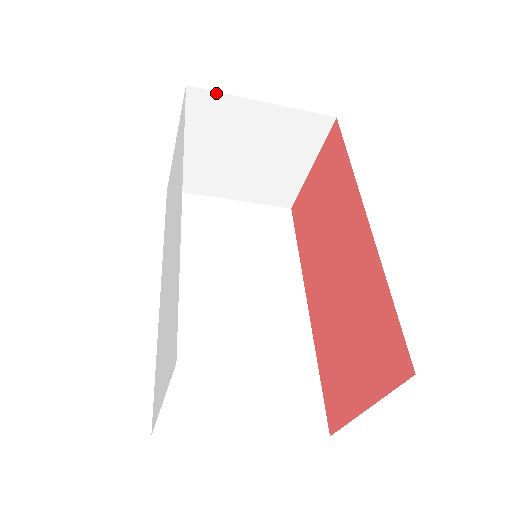
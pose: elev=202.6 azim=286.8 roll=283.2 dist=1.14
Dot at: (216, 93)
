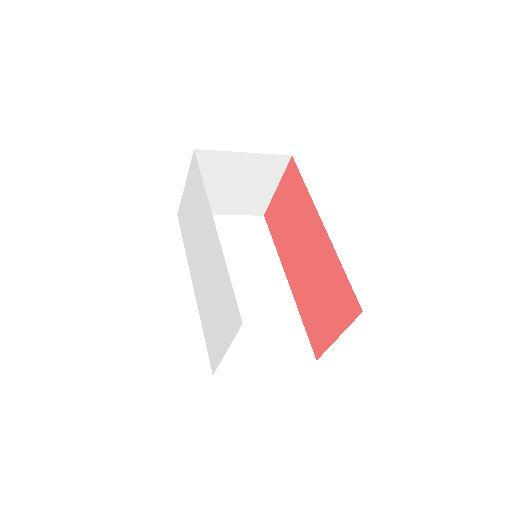
Dot at: (214, 151)
